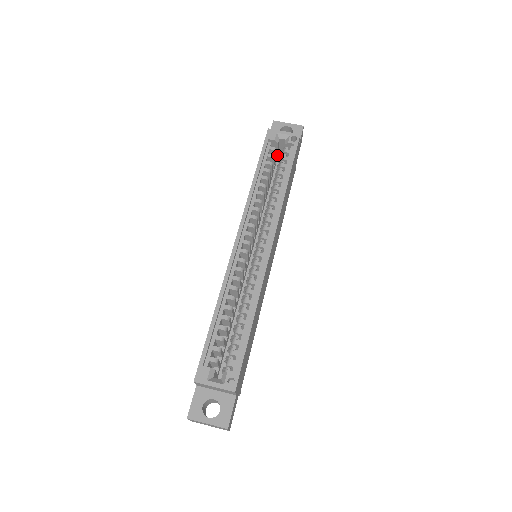
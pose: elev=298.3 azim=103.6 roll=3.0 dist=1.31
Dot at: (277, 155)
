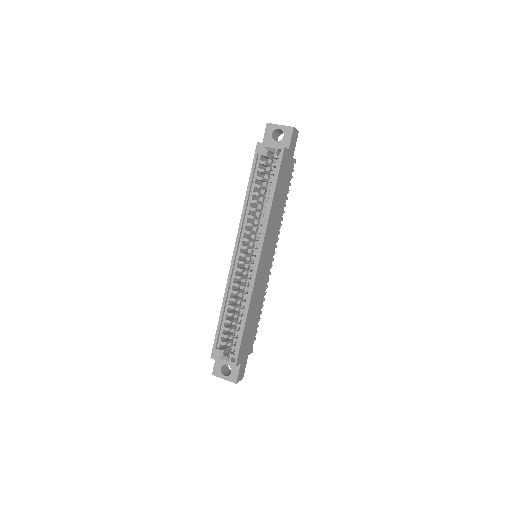
Dot at: (271, 159)
